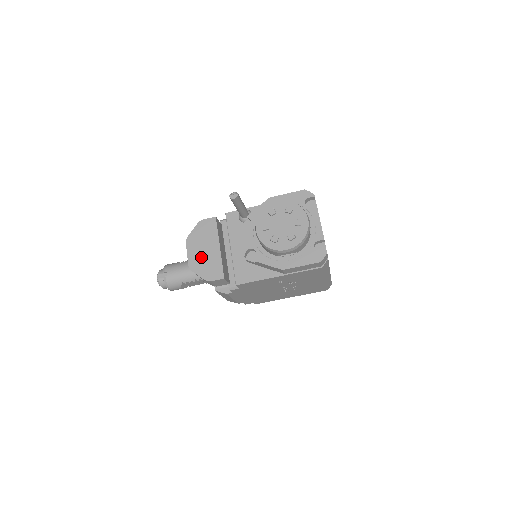
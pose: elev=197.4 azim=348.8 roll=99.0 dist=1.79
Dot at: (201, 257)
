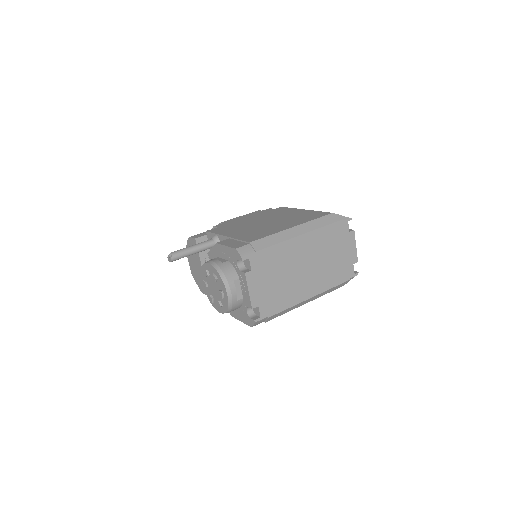
Dot at: (195, 270)
